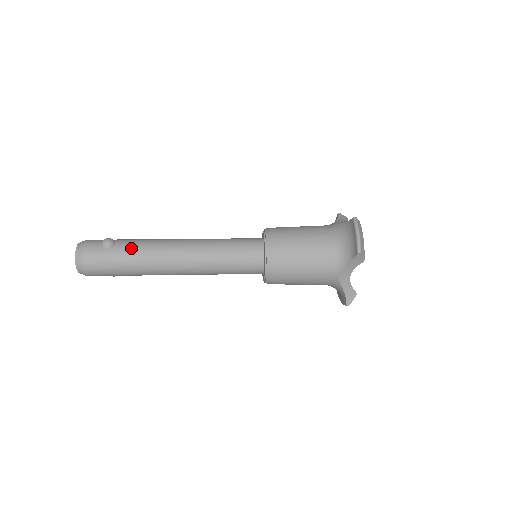
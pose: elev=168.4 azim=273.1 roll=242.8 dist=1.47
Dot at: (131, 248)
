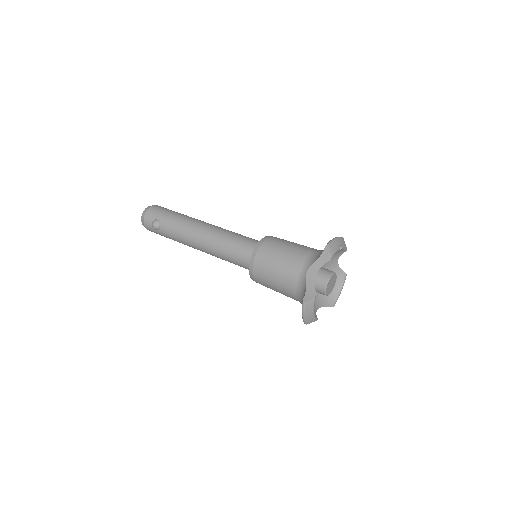
Dot at: (169, 235)
